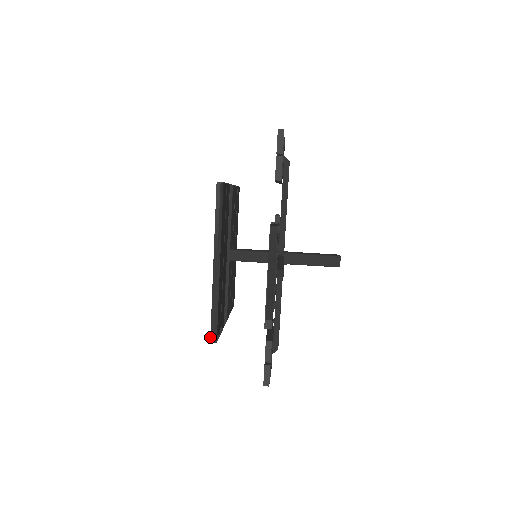
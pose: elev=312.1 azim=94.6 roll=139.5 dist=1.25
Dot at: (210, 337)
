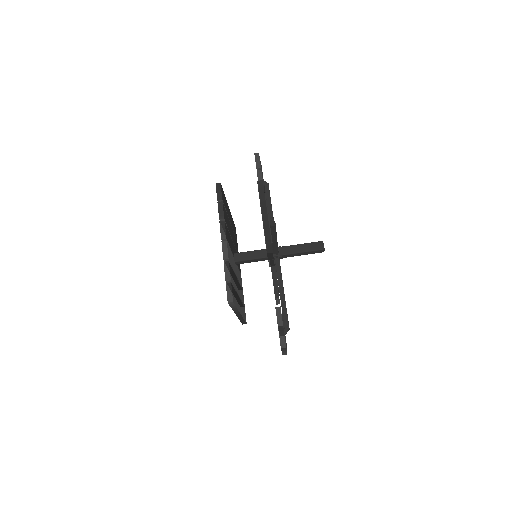
Dot at: (242, 324)
